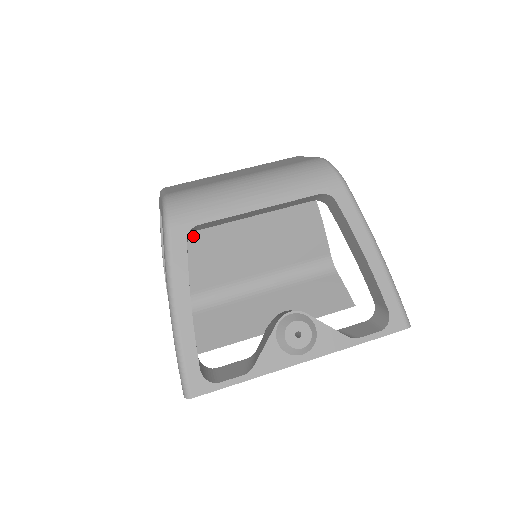
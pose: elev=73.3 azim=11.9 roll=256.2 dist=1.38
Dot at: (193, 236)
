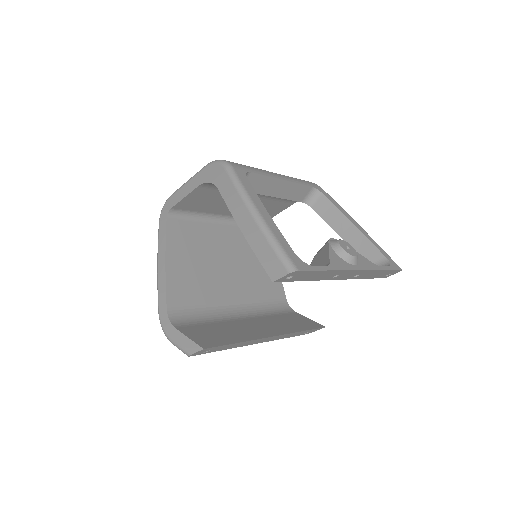
Dot at: (191, 247)
